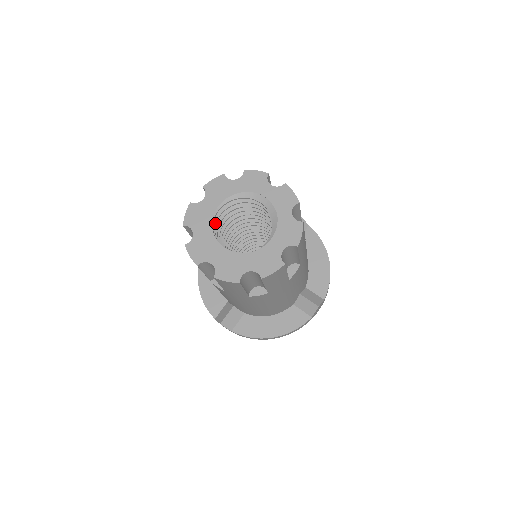
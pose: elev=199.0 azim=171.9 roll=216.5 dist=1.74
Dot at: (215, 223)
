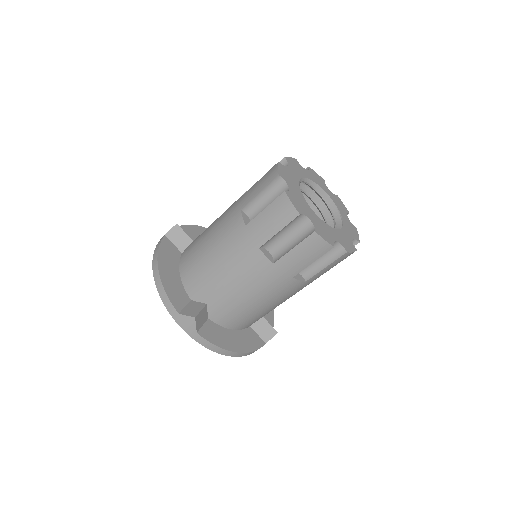
Dot at: occluded
